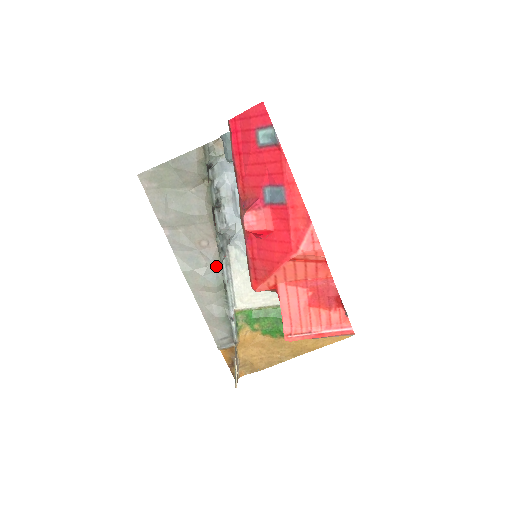
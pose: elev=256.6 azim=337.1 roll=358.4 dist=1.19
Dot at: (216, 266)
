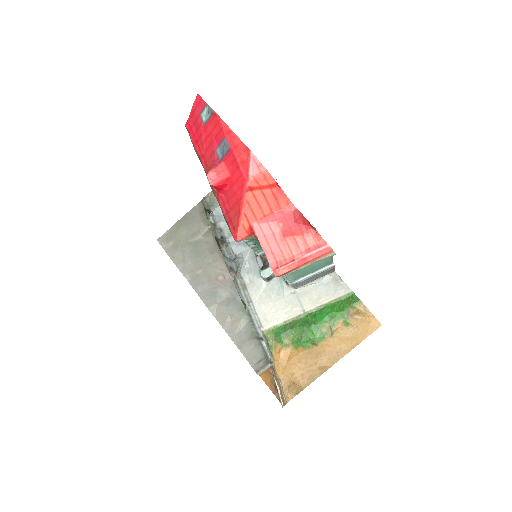
Dot at: (235, 294)
